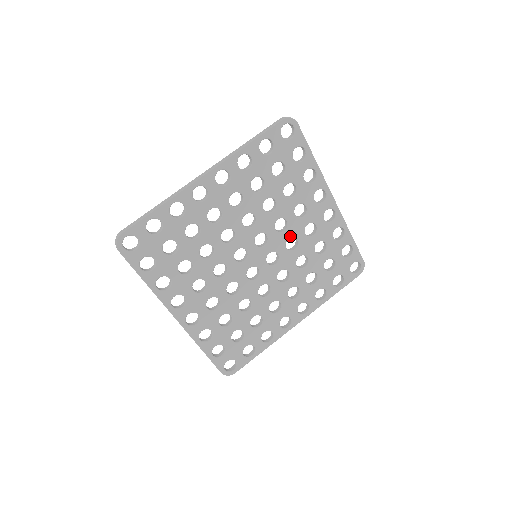
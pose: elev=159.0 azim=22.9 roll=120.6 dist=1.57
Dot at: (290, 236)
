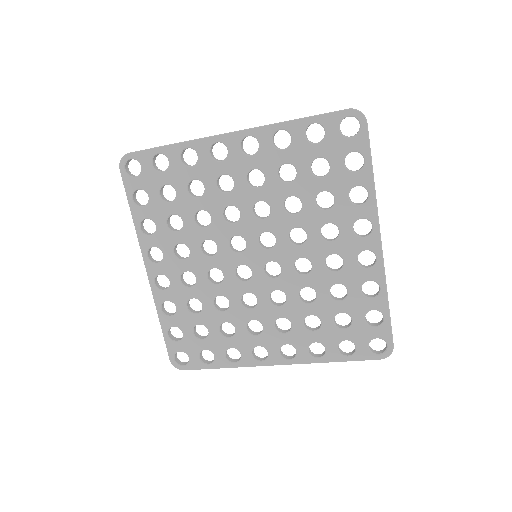
Dot at: (304, 255)
